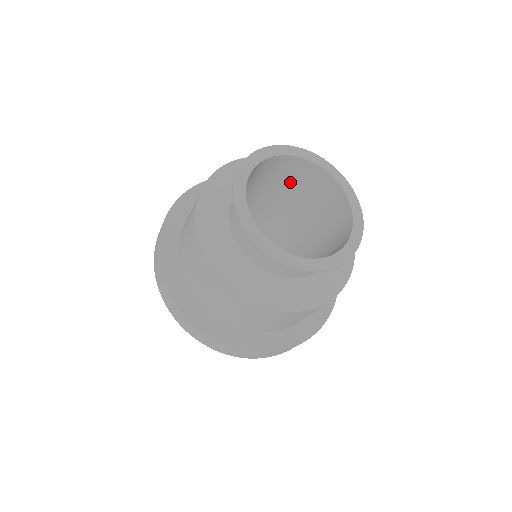
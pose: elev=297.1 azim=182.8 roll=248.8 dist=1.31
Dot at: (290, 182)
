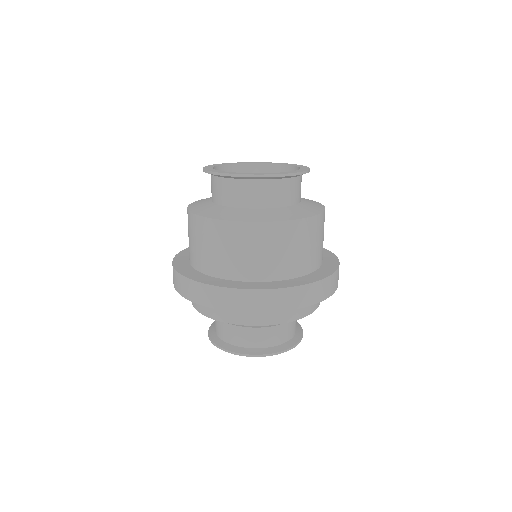
Dot at: occluded
